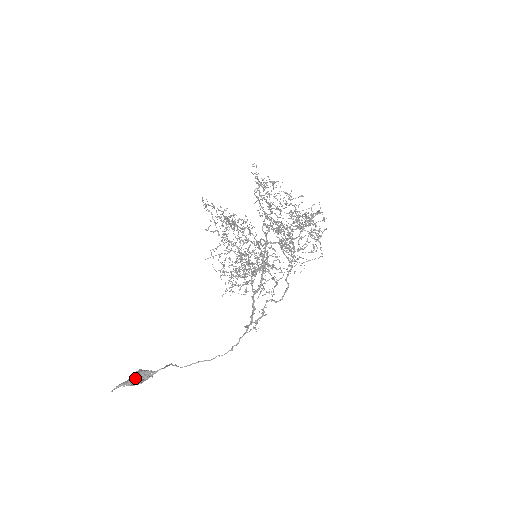
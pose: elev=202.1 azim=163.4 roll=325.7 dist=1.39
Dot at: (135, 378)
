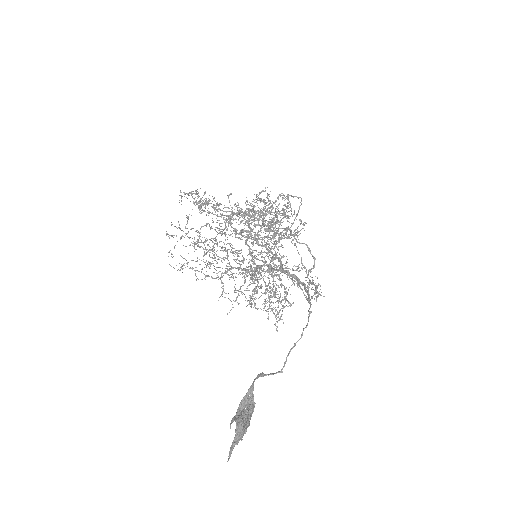
Dot at: (238, 419)
